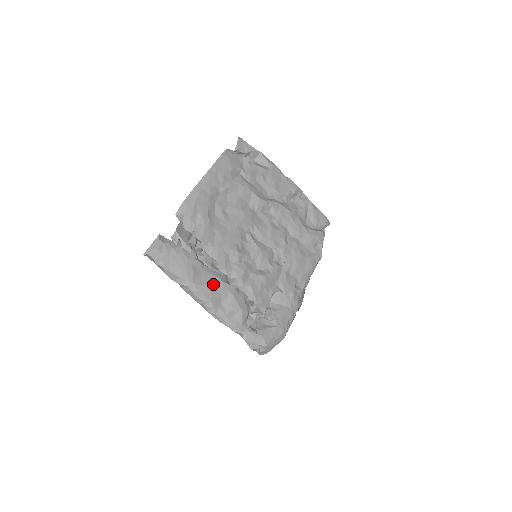
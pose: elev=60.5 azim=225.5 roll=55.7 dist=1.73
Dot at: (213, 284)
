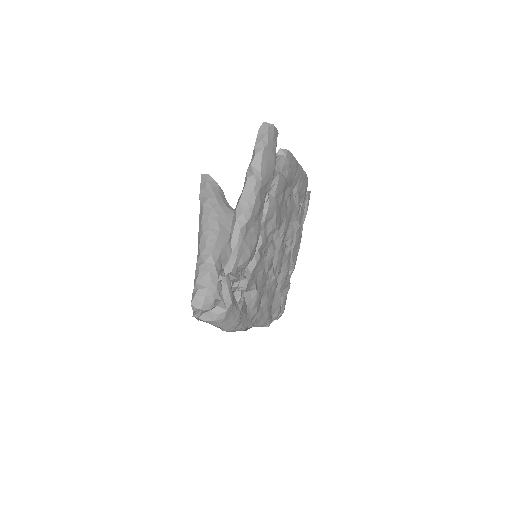
Dot at: (260, 212)
